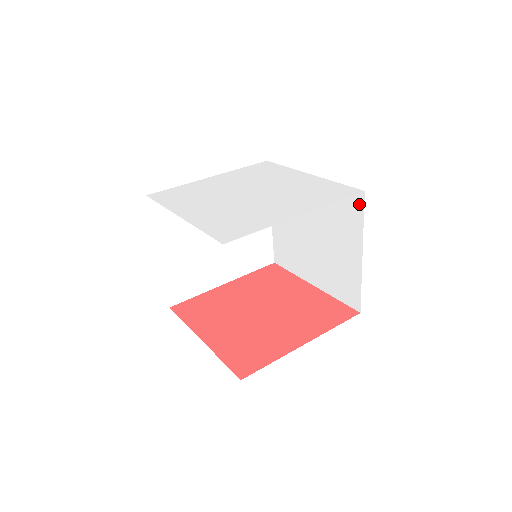
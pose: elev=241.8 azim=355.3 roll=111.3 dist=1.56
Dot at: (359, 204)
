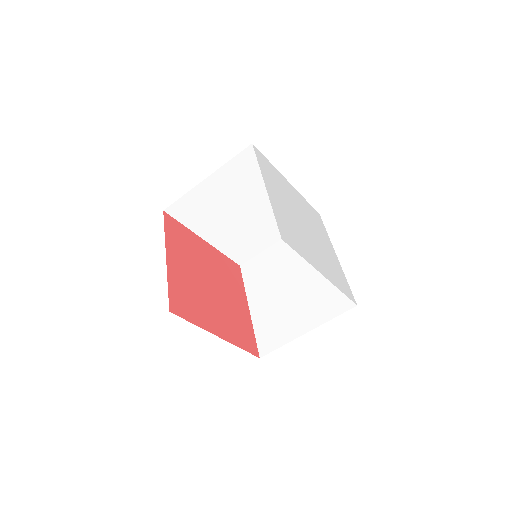
Dot at: (344, 307)
